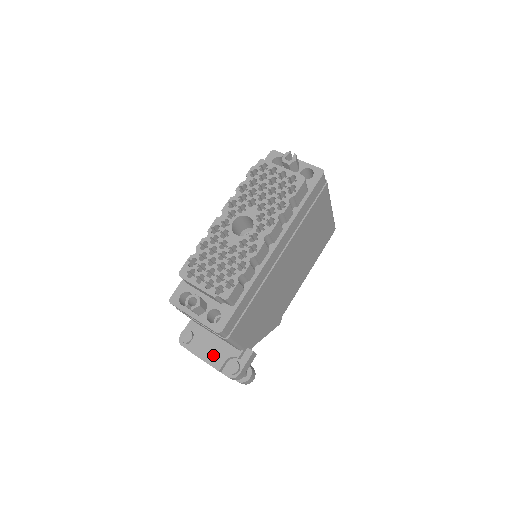
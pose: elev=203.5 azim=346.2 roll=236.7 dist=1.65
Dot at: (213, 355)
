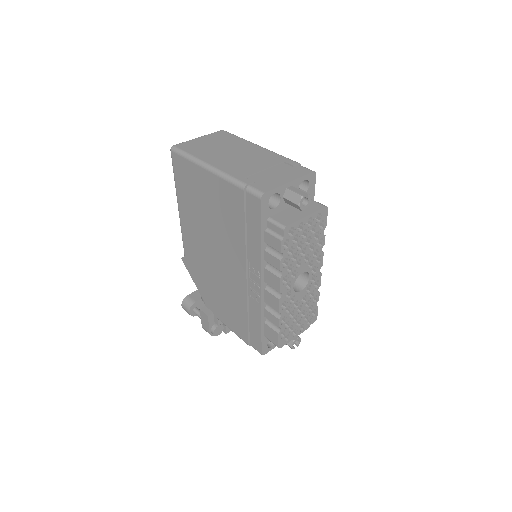
Dot at: occluded
